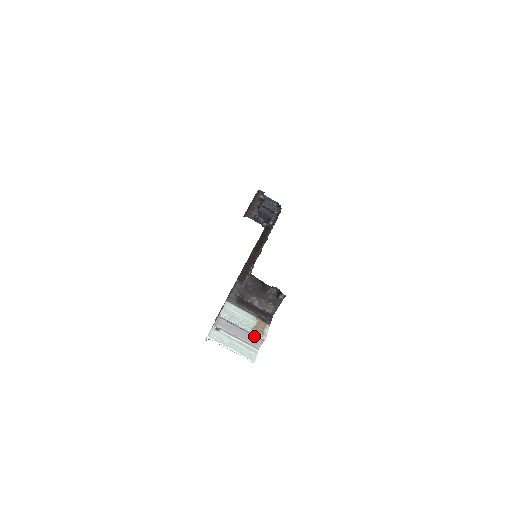
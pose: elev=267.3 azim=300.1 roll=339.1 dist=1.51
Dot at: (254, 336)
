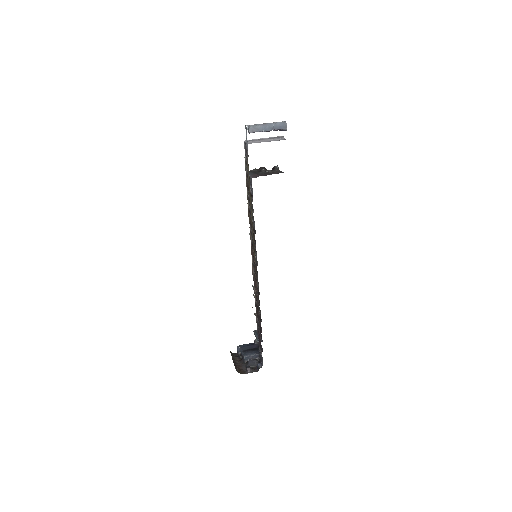
Dot at: (276, 139)
